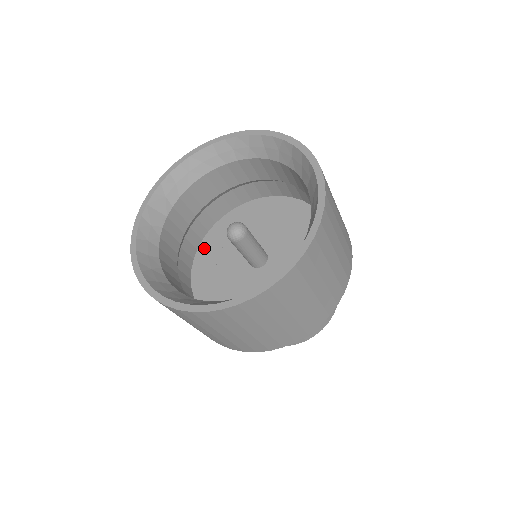
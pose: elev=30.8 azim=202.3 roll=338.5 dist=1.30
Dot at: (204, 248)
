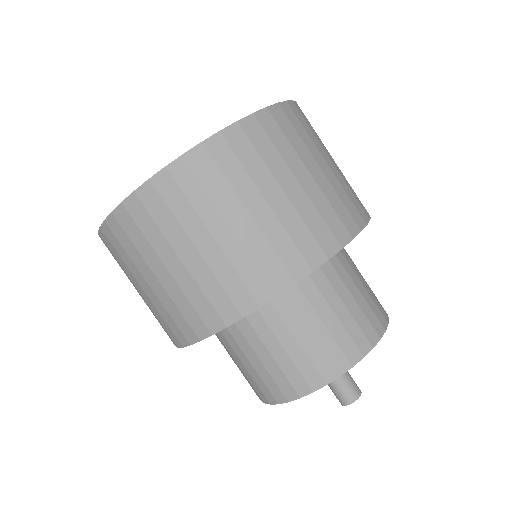
Dot at: occluded
